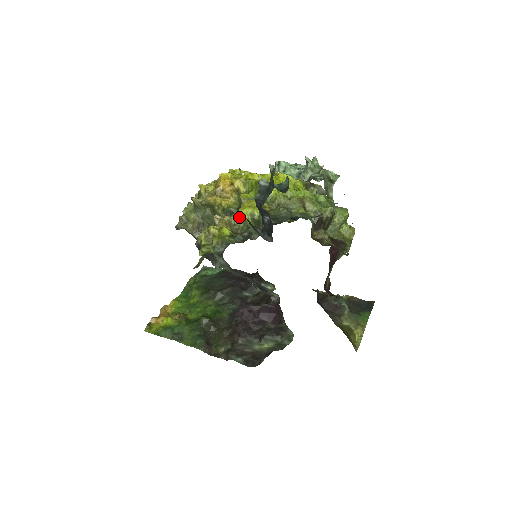
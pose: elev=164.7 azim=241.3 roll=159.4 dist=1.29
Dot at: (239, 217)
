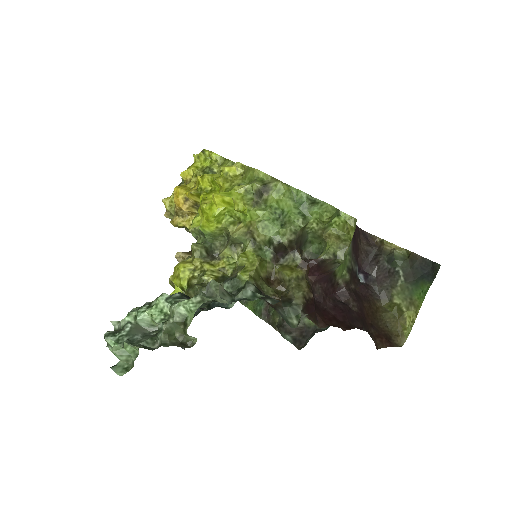
Dot at: occluded
